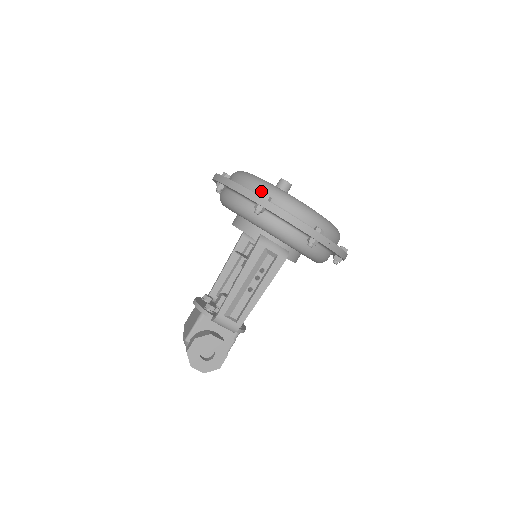
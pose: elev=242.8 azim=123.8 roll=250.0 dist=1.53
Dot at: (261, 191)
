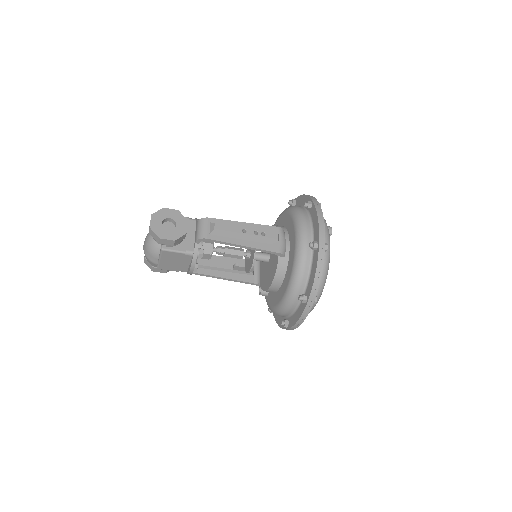
Dot at: occluded
